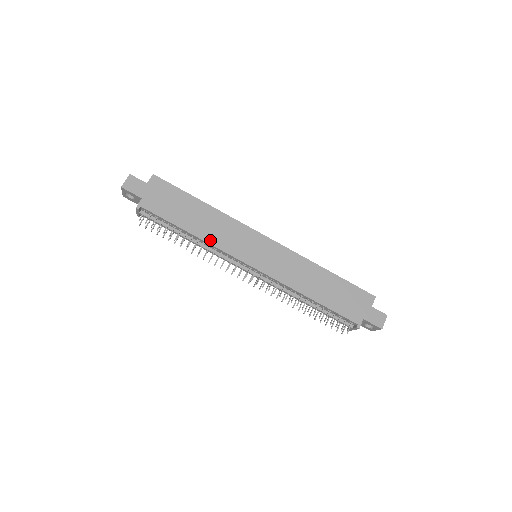
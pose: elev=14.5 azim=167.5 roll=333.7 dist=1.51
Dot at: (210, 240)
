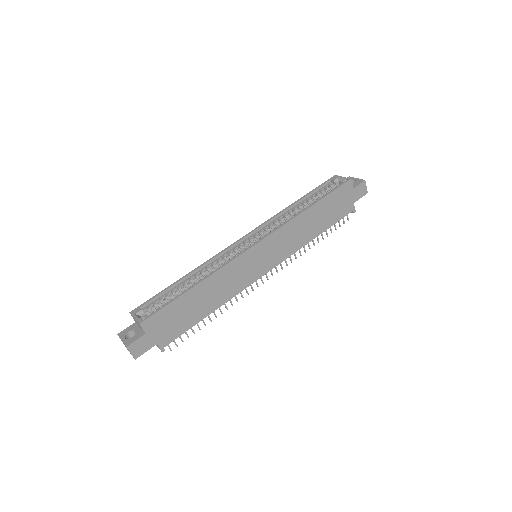
Dot at: (228, 298)
